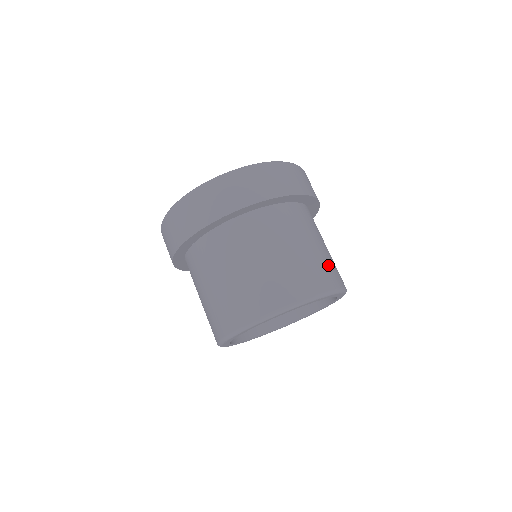
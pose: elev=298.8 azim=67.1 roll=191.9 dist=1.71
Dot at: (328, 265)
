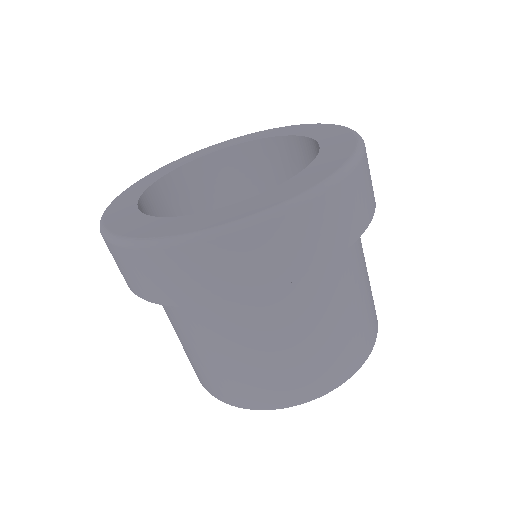
Dot at: (367, 319)
